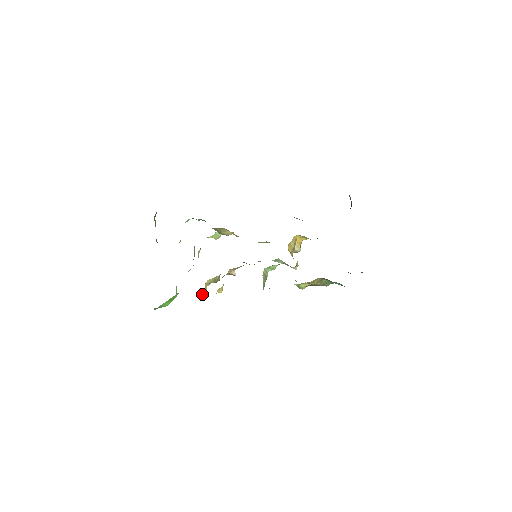
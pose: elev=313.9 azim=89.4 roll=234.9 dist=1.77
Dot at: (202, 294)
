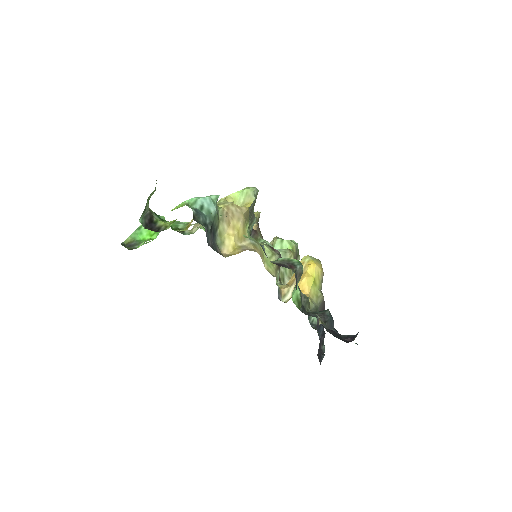
Dot at: (194, 229)
